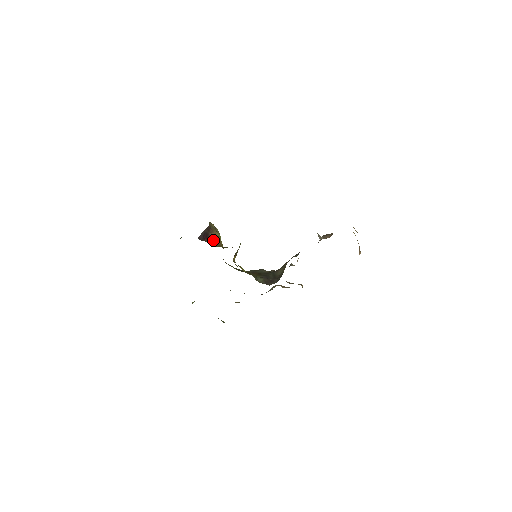
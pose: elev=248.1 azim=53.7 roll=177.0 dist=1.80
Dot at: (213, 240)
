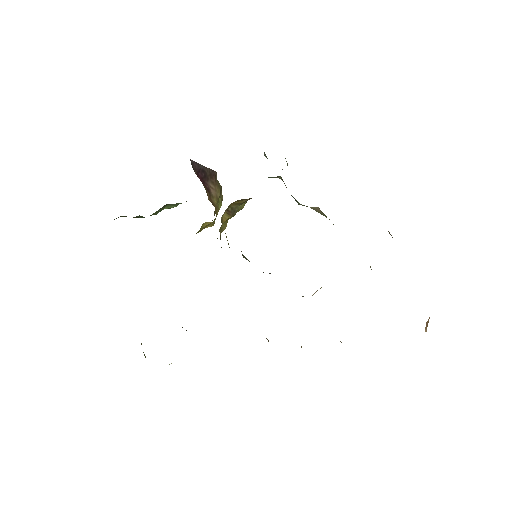
Dot at: (209, 192)
